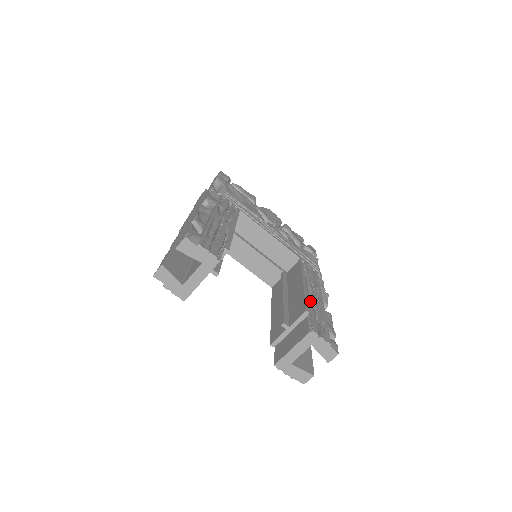
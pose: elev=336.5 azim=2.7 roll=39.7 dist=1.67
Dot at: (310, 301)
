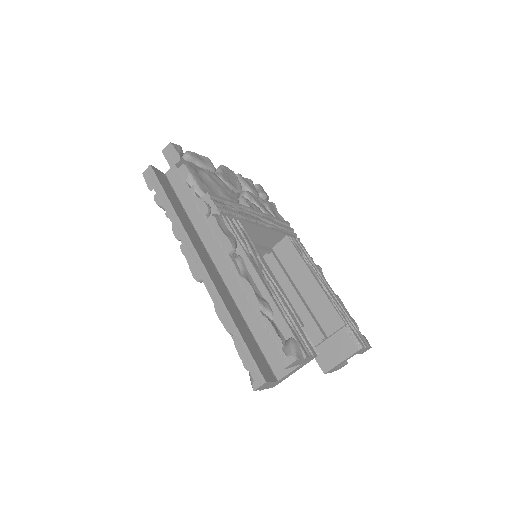
Dot at: (334, 304)
